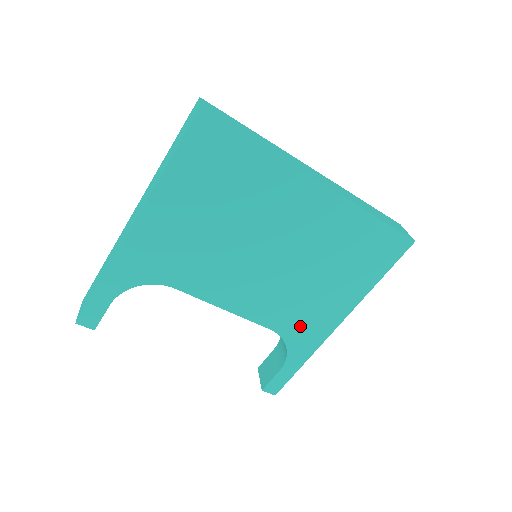
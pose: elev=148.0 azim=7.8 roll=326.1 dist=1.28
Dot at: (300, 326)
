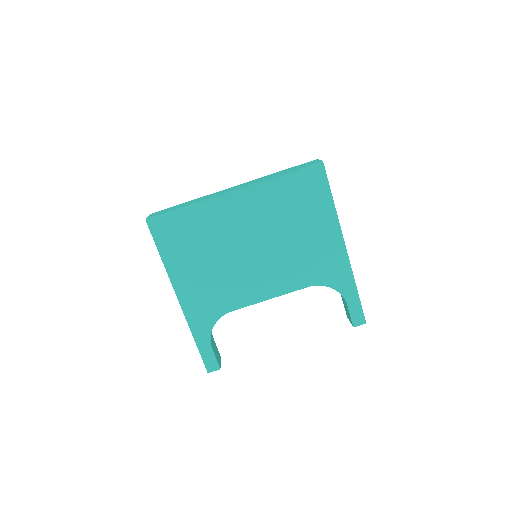
Dot at: (323, 269)
